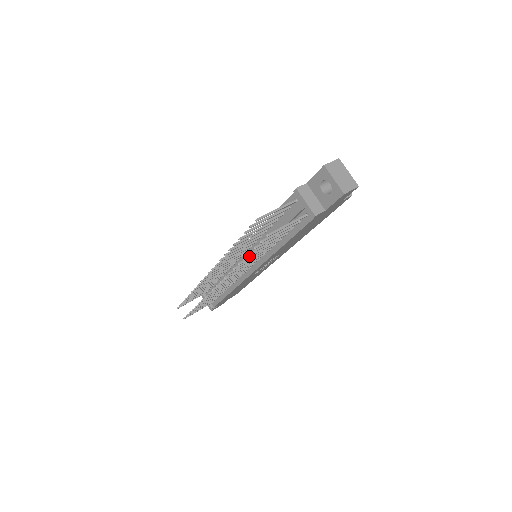
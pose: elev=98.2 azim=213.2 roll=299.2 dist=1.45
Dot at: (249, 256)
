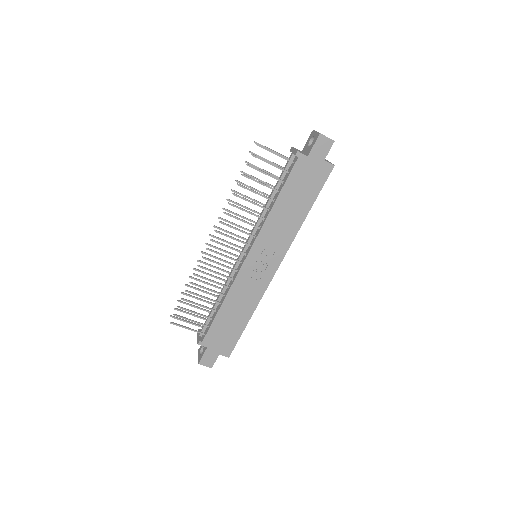
Dot at: (243, 186)
